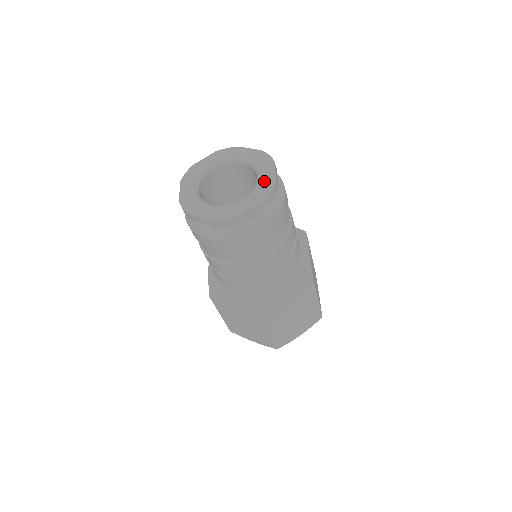
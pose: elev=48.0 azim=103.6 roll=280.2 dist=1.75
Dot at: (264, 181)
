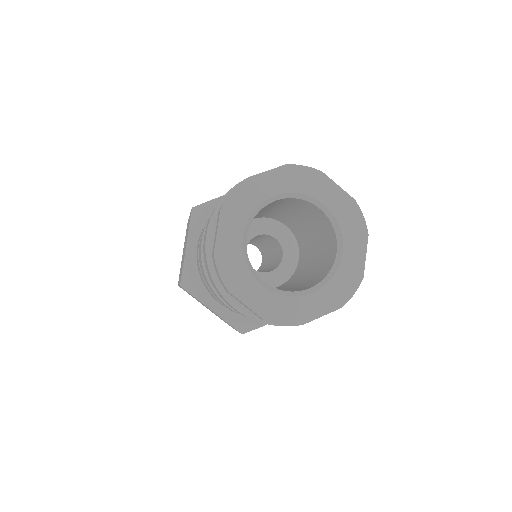
Dot at: (347, 270)
